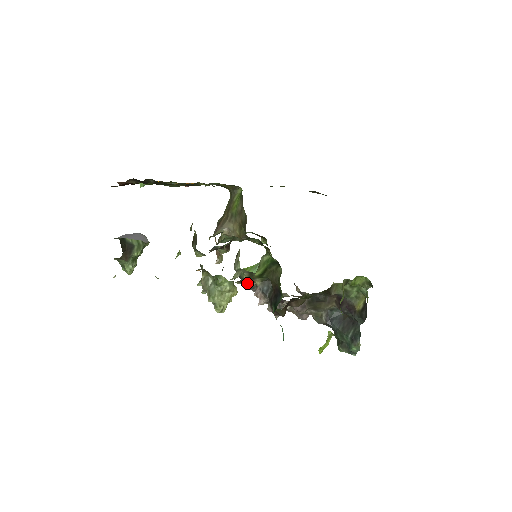
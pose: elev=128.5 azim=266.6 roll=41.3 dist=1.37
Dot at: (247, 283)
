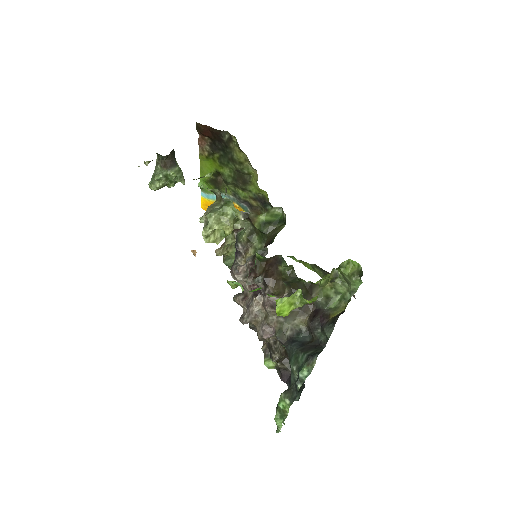
Dot at: (235, 263)
